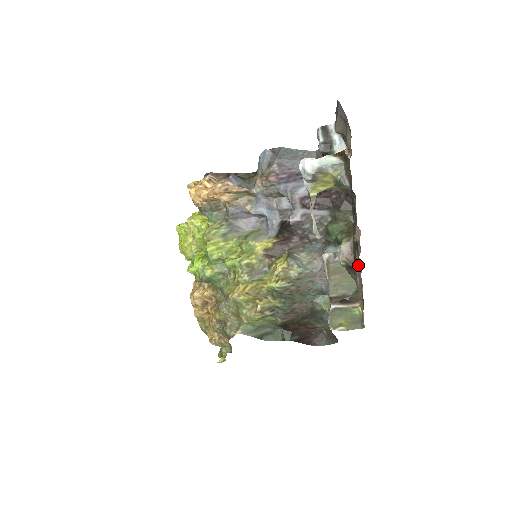
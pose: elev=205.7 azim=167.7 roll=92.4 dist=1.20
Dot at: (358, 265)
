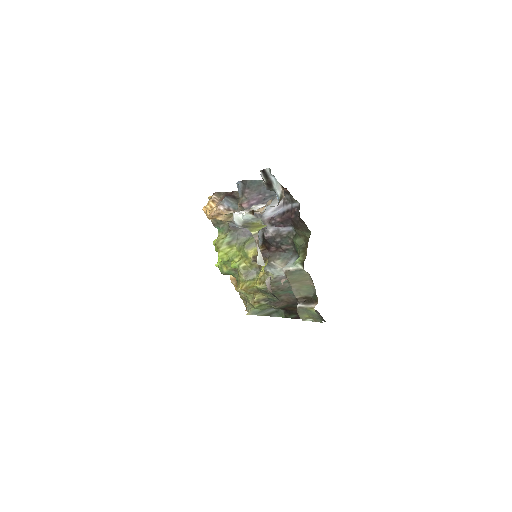
Dot at: (310, 276)
